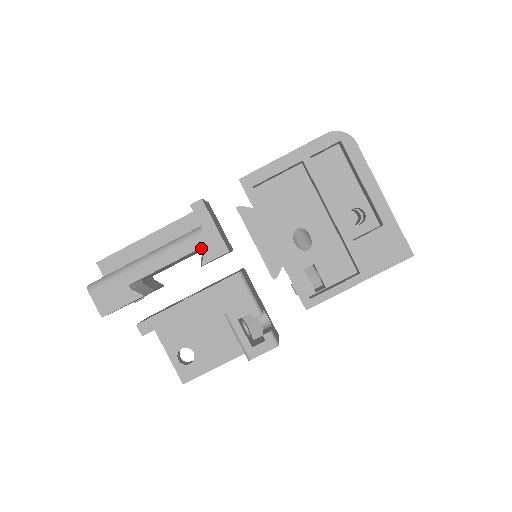
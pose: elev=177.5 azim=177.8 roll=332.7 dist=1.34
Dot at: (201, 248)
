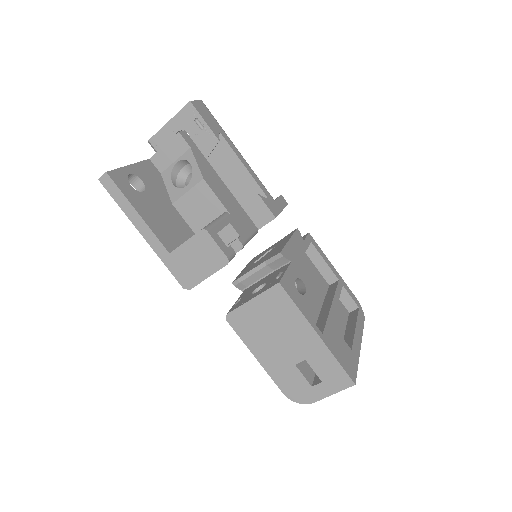
Dot at: occluded
